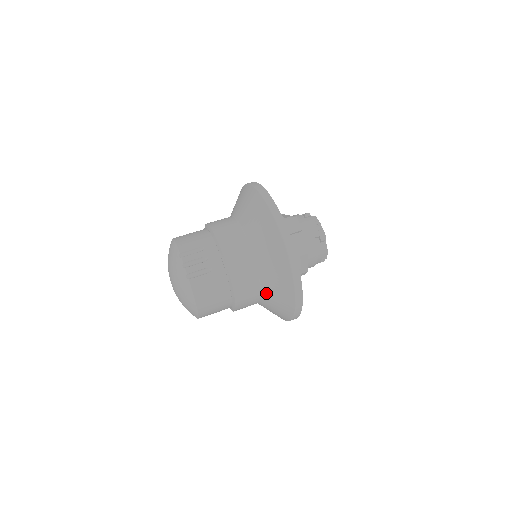
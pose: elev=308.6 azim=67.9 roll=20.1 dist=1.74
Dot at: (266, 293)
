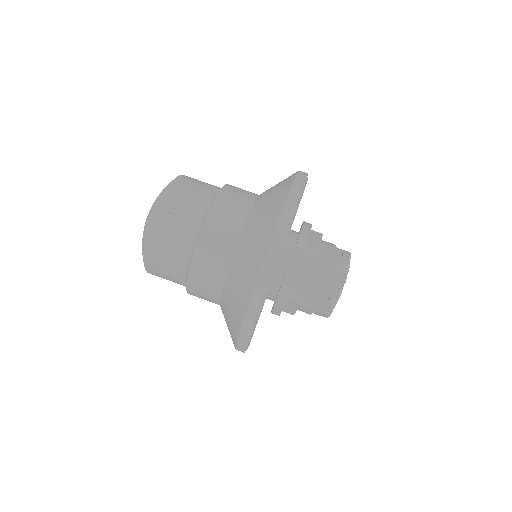
Dot at: (222, 307)
